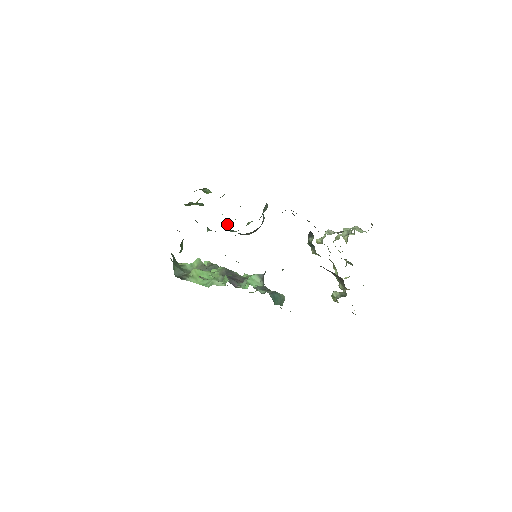
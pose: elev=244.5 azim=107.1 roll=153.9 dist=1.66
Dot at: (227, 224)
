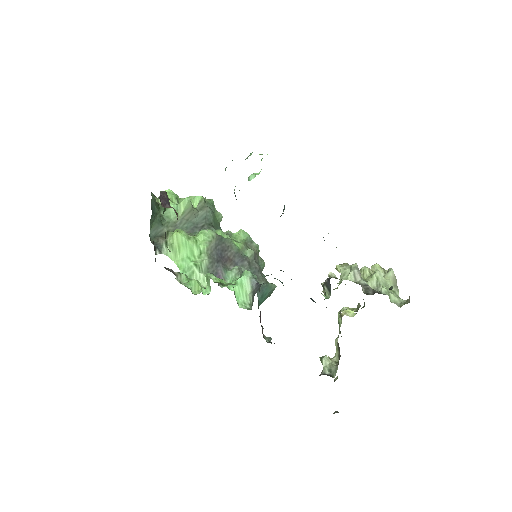
Dot at: occluded
